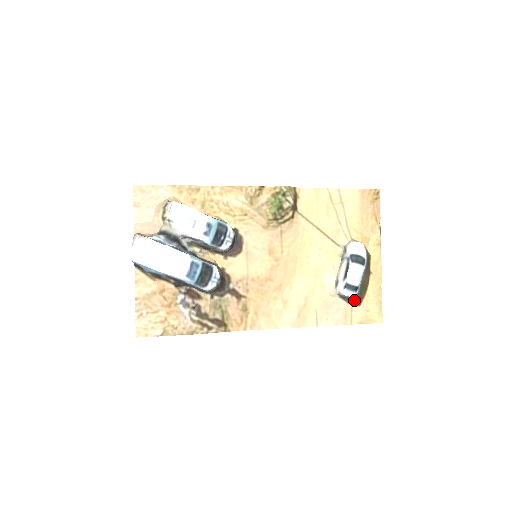
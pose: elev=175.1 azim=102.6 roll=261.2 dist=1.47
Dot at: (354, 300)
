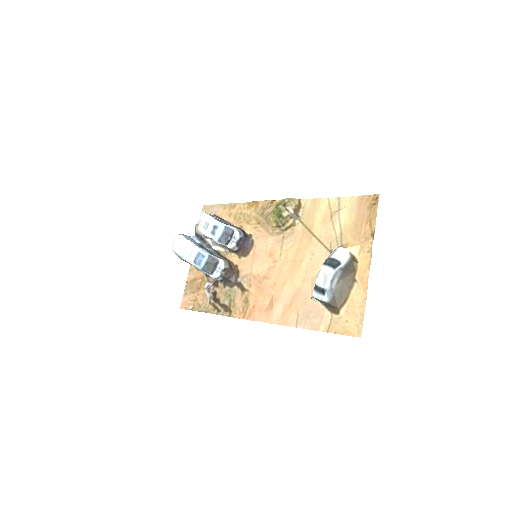
Dot at: (332, 307)
